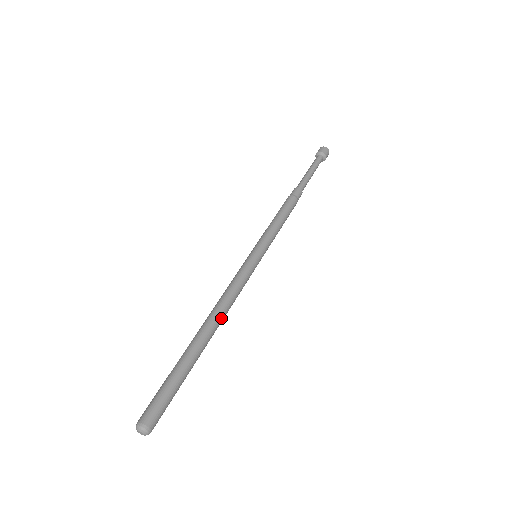
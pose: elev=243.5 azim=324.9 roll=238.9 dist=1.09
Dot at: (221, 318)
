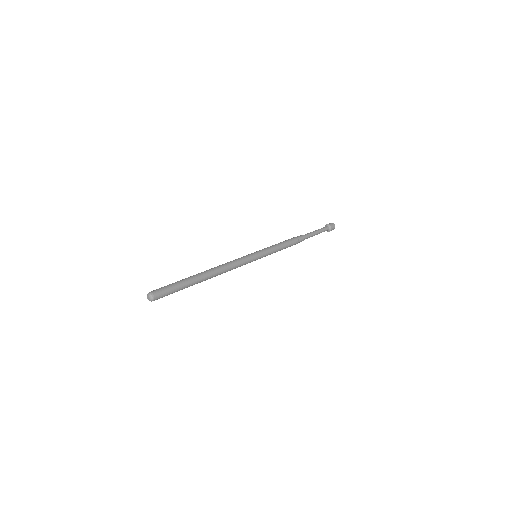
Dot at: (218, 274)
